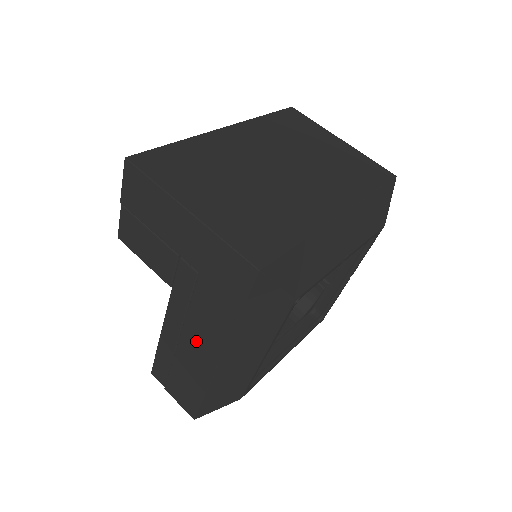
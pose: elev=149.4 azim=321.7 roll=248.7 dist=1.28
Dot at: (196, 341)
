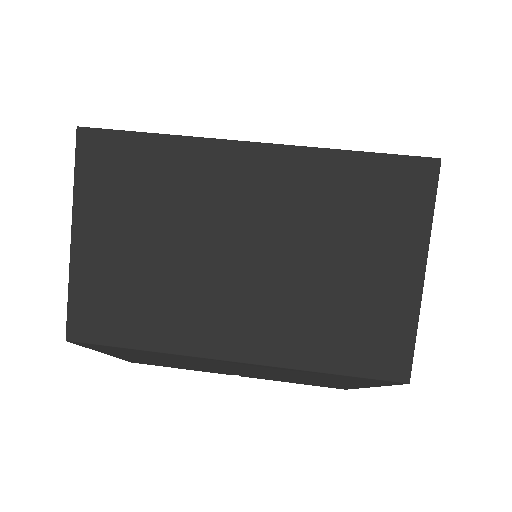
Dot at: occluded
